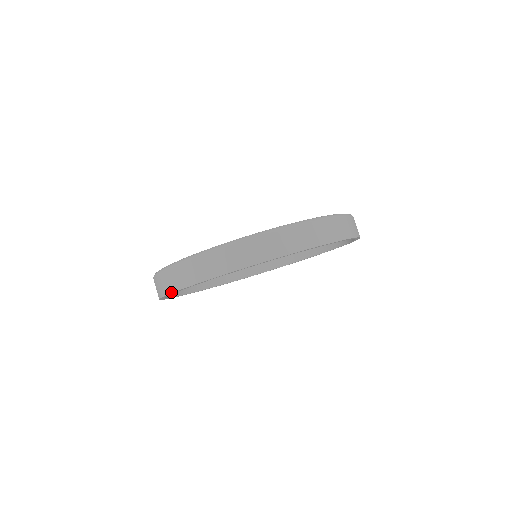
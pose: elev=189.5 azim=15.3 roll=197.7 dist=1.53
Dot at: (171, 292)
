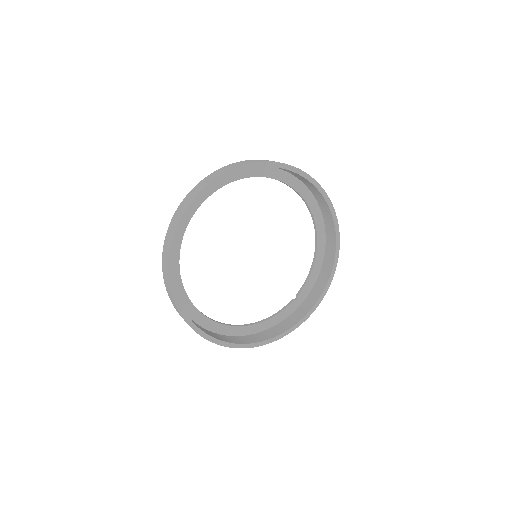
Dot at: (175, 306)
